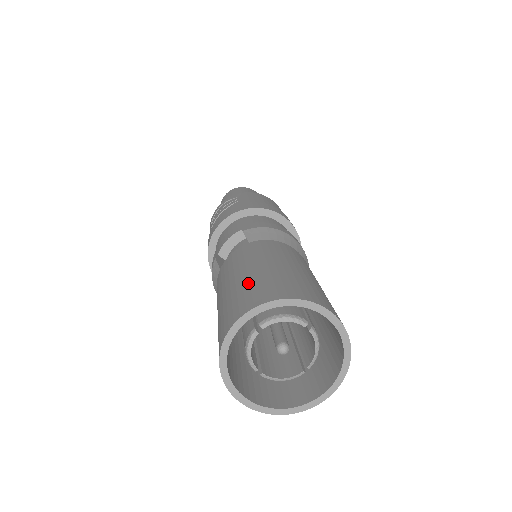
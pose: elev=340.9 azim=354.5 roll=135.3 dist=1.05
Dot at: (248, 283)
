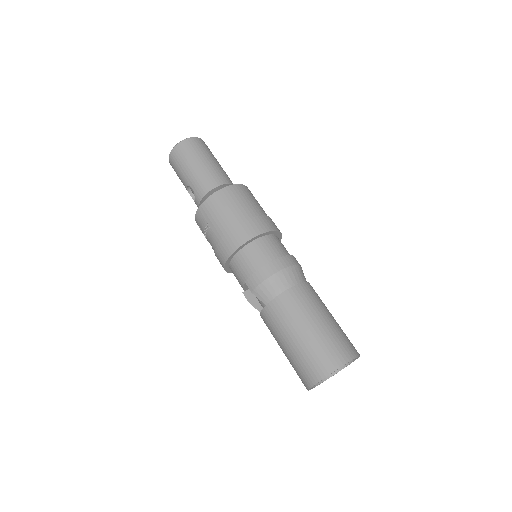
Dot at: (295, 361)
